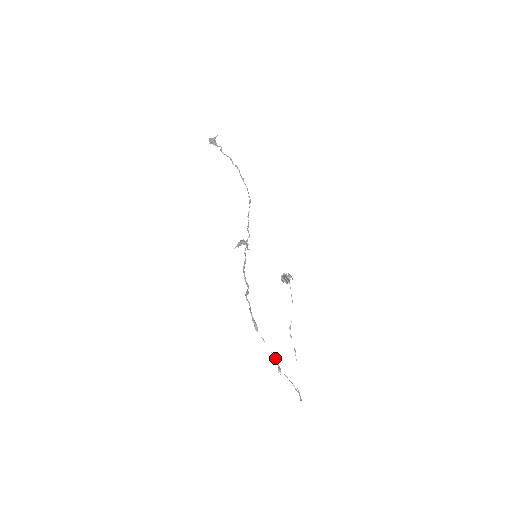
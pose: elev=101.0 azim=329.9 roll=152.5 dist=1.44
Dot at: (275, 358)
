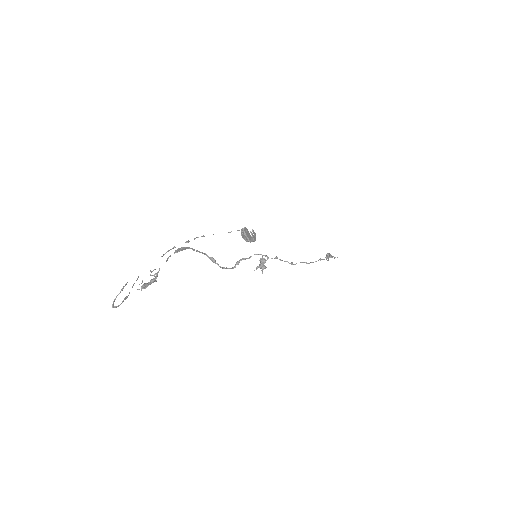
Dot at: occluded
